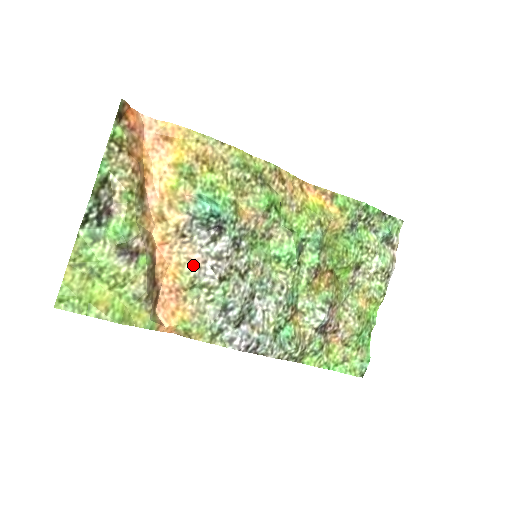
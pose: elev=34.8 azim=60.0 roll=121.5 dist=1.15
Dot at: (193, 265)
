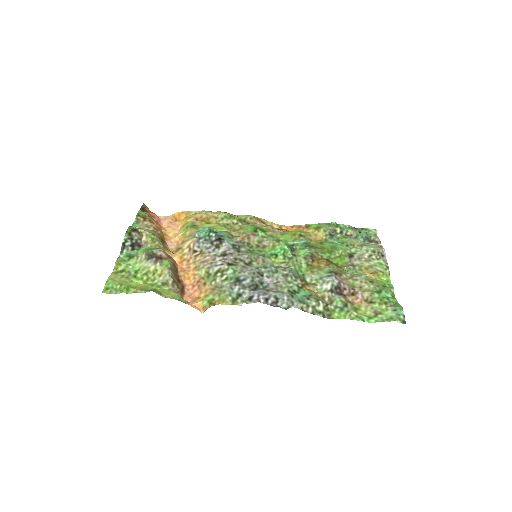
Dot at: (206, 263)
